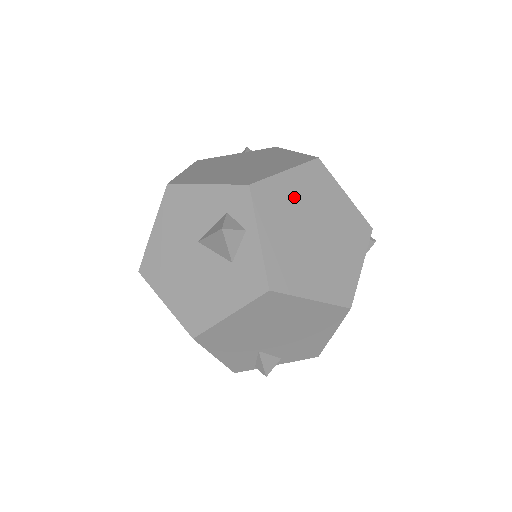
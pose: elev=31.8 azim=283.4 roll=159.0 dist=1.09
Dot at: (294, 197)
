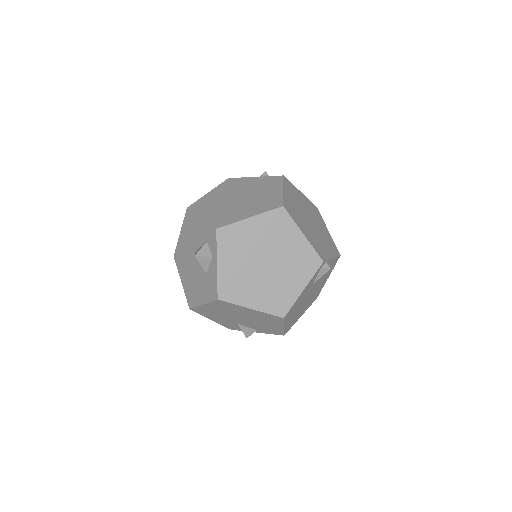
Dot at: (253, 237)
